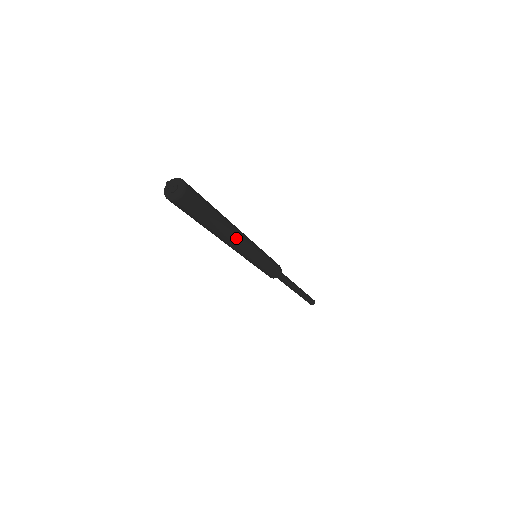
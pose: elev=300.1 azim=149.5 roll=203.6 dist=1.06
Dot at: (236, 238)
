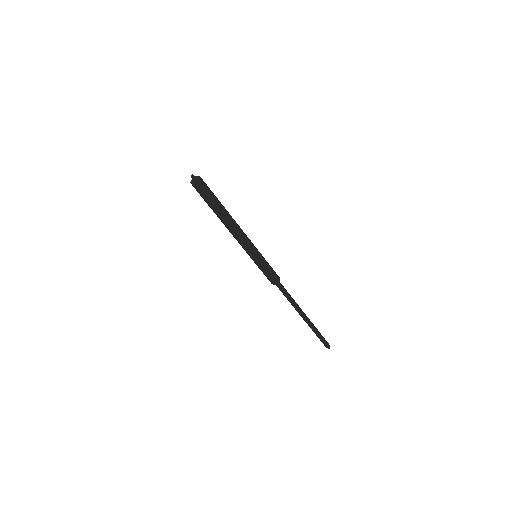
Dot at: (236, 224)
